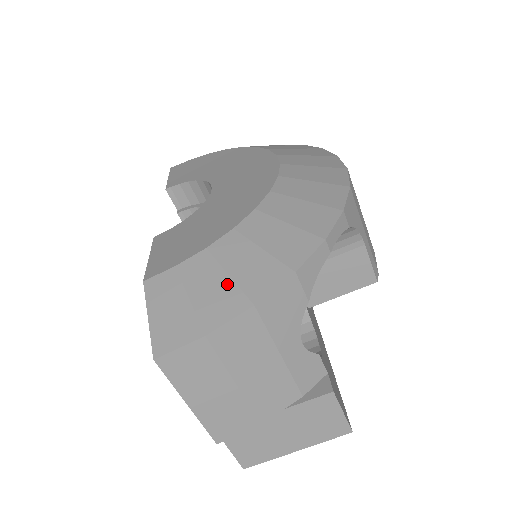
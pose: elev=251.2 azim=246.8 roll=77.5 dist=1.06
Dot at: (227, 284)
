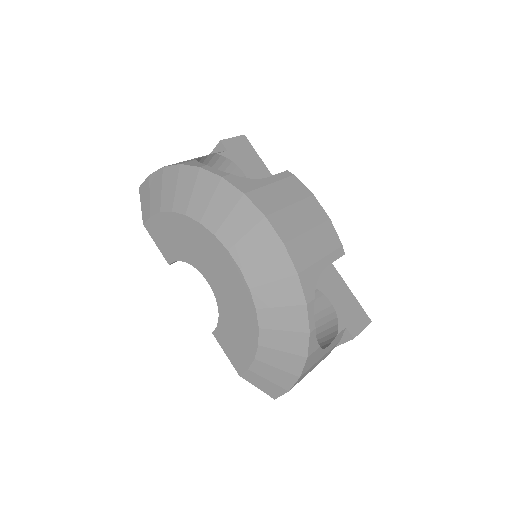
Dot at: (280, 372)
